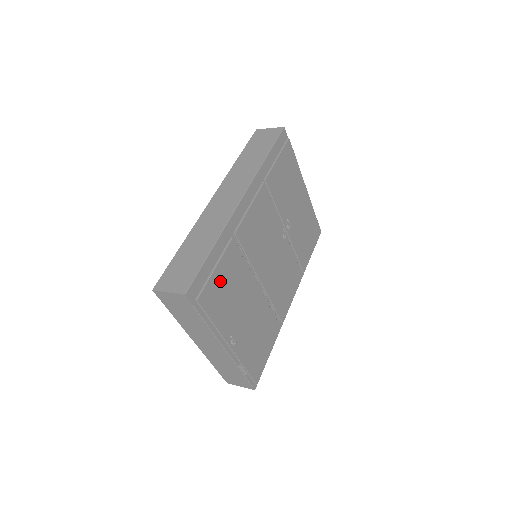
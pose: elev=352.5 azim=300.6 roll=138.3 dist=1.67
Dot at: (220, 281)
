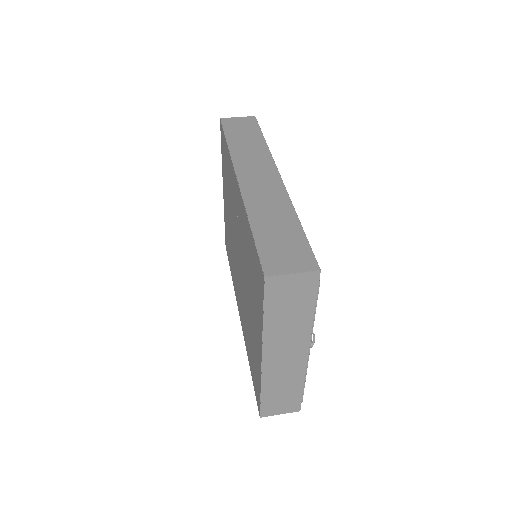
Dot at: occluded
